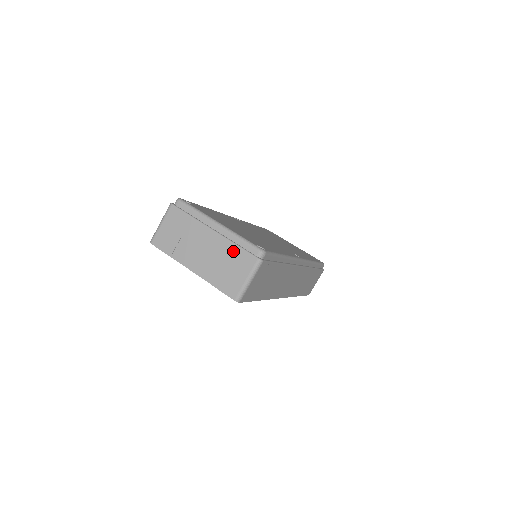
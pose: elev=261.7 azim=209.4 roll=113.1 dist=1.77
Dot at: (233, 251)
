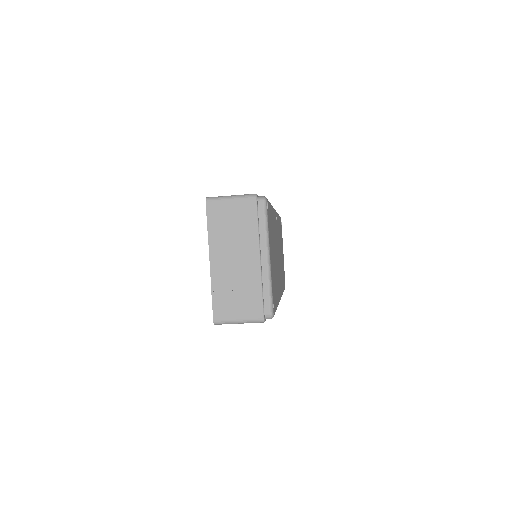
Dot at: (254, 290)
